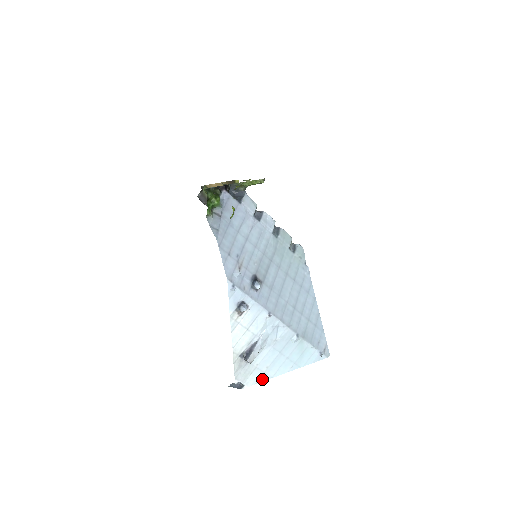
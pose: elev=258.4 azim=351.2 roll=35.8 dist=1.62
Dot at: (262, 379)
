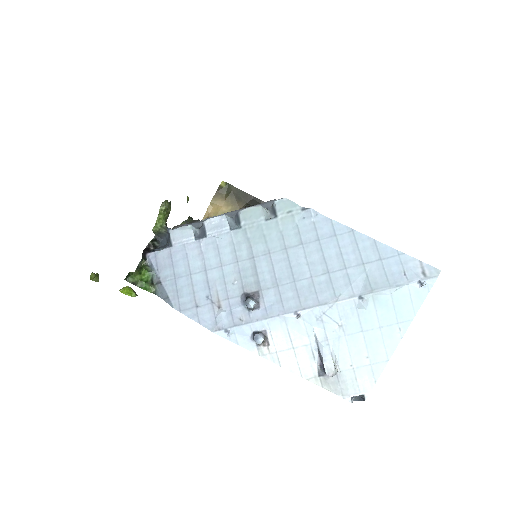
Dot at: (377, 372)
